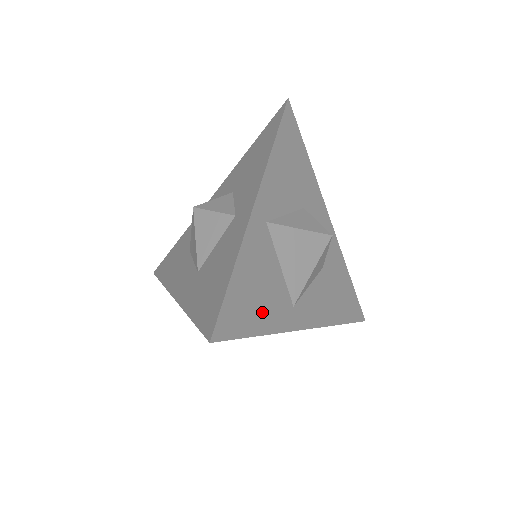
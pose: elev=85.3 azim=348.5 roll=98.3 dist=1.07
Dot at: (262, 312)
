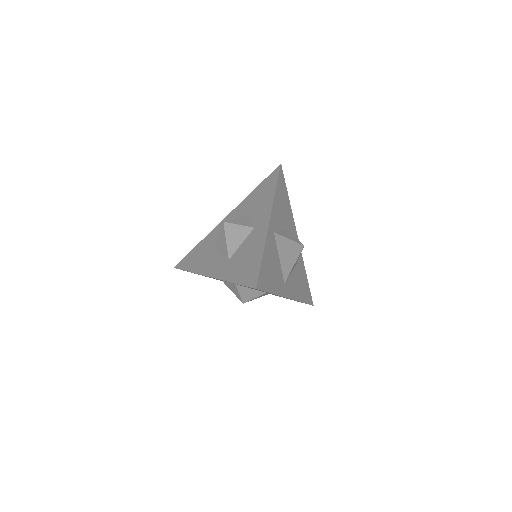
Dot at: (273, 281)
